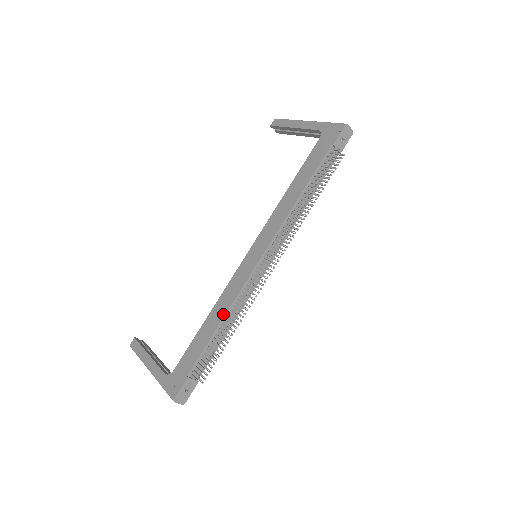
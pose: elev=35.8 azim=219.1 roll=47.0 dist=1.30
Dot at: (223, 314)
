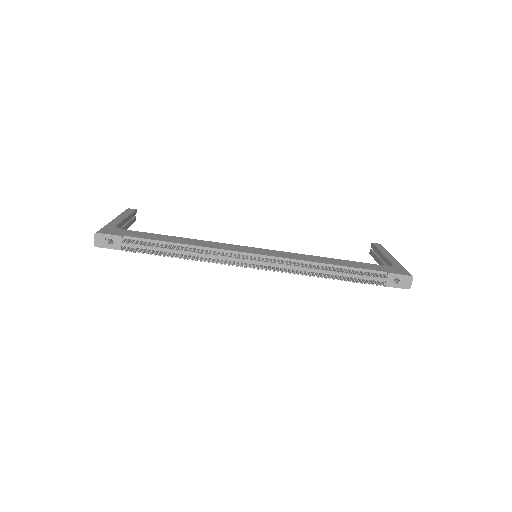
Dot at: (192, 244)
